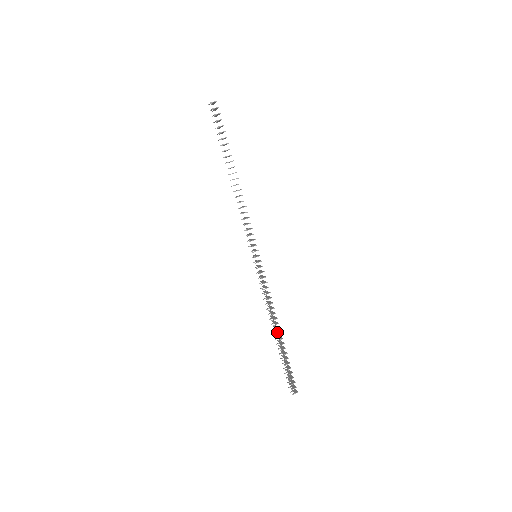
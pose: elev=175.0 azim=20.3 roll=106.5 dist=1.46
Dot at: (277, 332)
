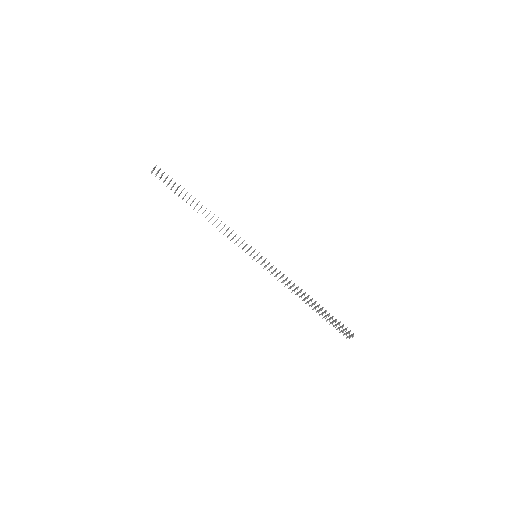
Dot at: (308, 301)
